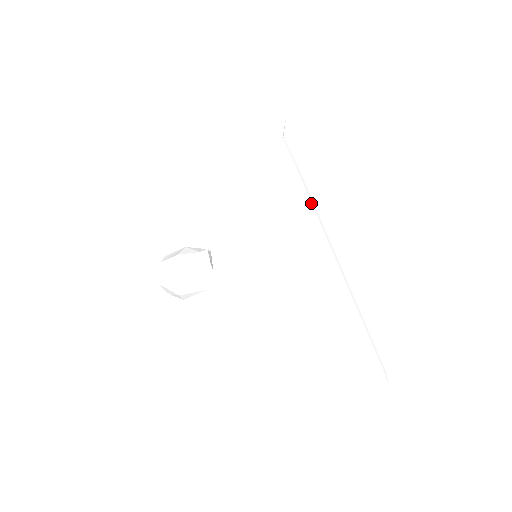
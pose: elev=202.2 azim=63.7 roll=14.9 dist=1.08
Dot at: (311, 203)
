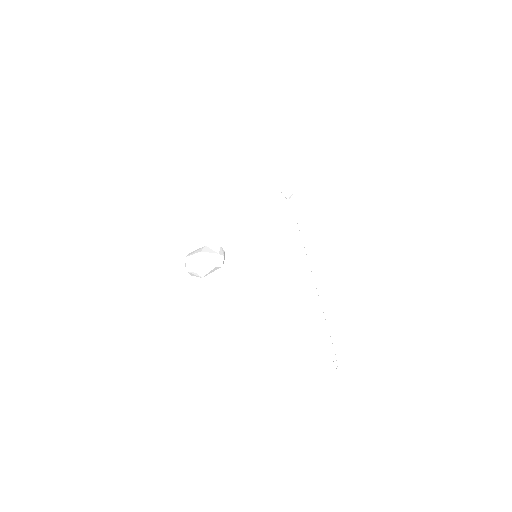
Dot at: occluded
